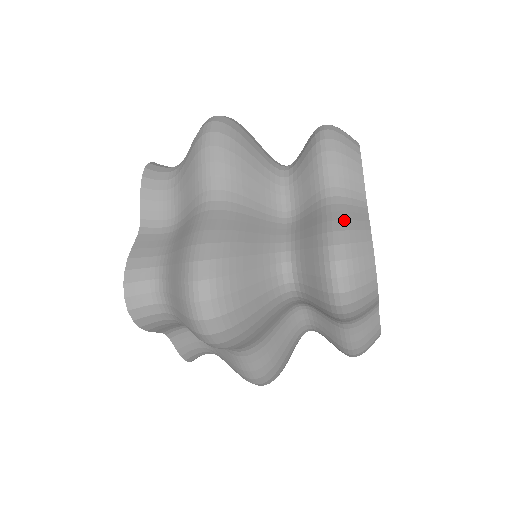
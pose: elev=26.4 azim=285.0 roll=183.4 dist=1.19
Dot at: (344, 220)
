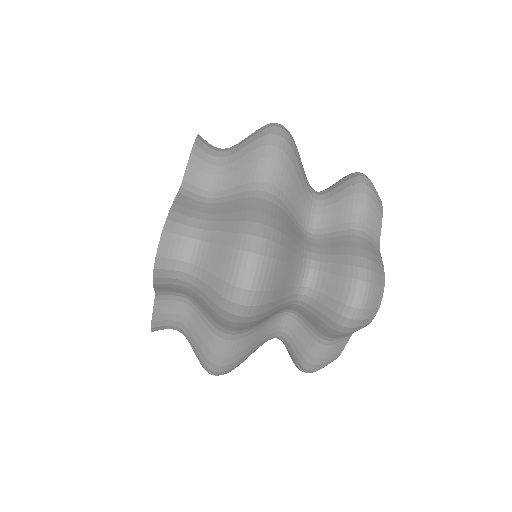
Dot at: (370, 252)
